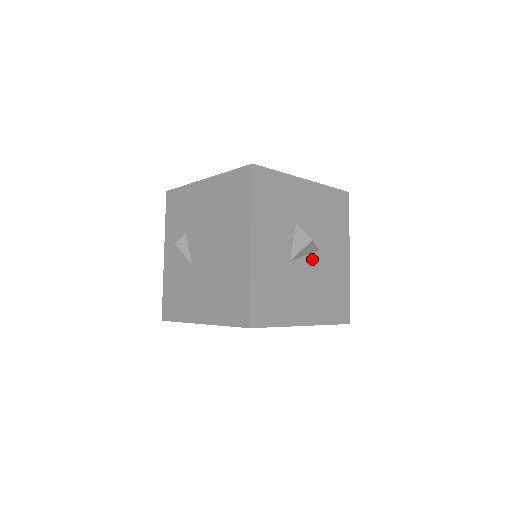
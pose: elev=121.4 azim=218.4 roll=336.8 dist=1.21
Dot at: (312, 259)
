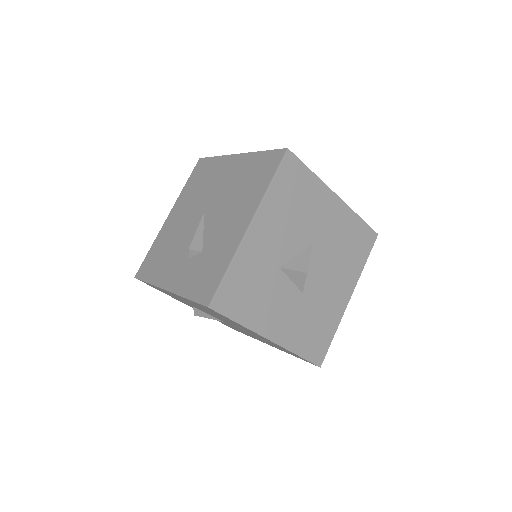
Dot at: (314, 259)
